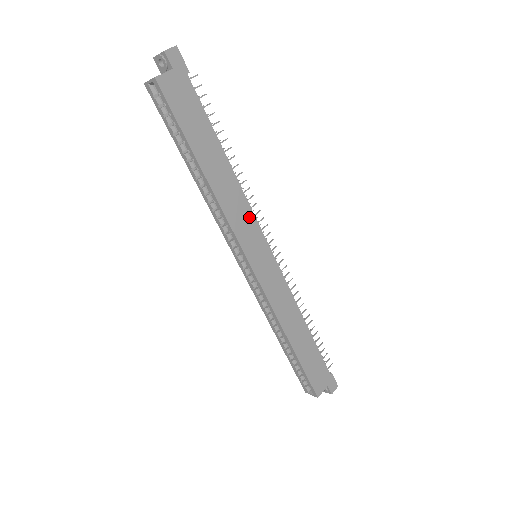
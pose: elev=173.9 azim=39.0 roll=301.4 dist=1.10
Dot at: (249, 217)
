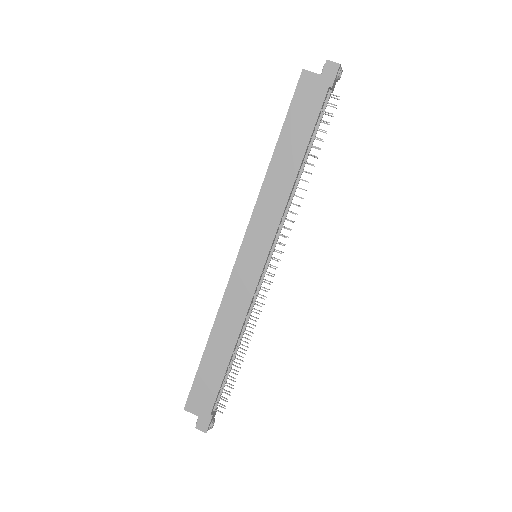
Dot at: (274, 220)
